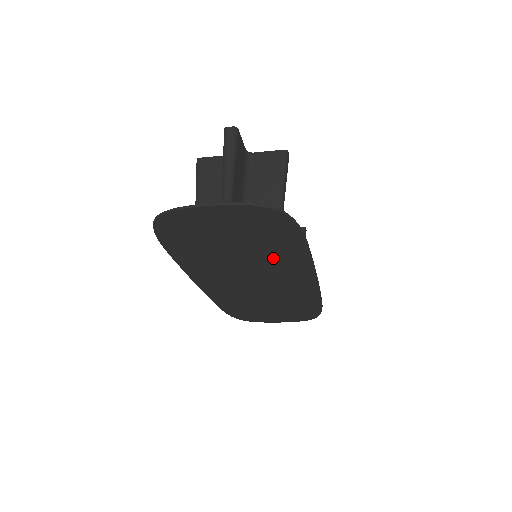
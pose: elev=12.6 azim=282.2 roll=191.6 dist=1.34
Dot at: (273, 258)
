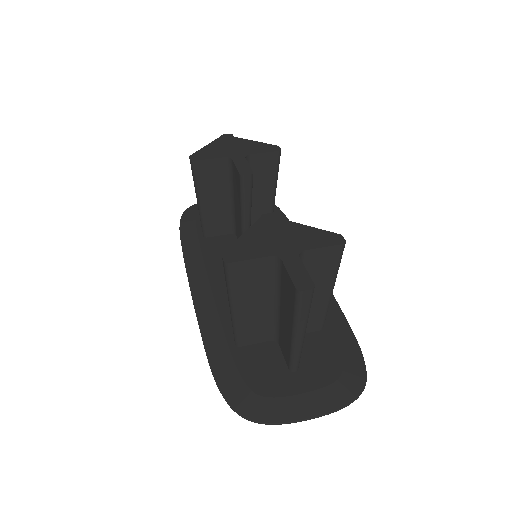
Dot at: occluded
